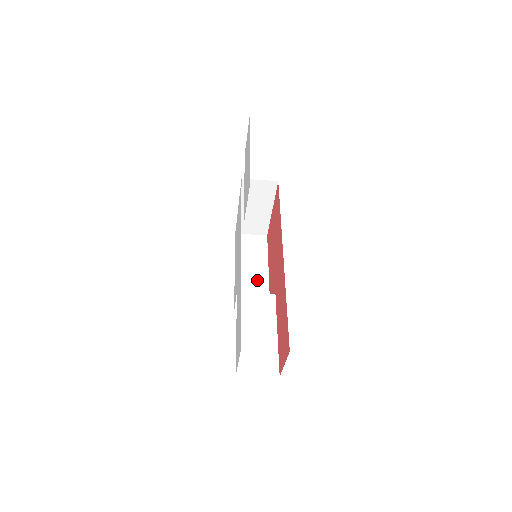
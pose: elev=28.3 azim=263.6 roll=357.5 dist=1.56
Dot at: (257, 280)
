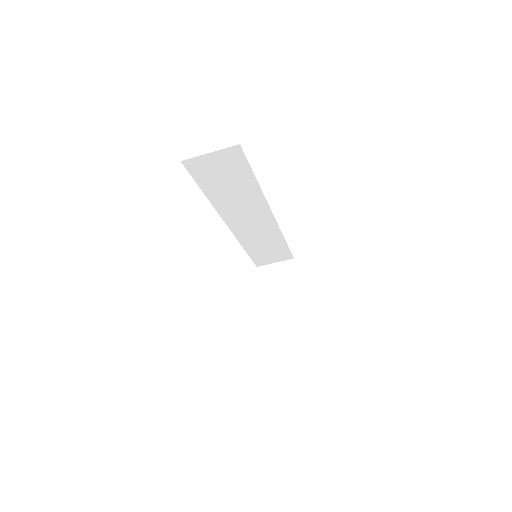
Dot at: occluded
